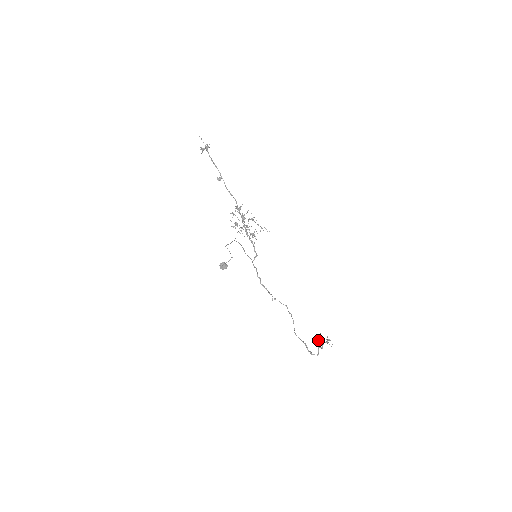
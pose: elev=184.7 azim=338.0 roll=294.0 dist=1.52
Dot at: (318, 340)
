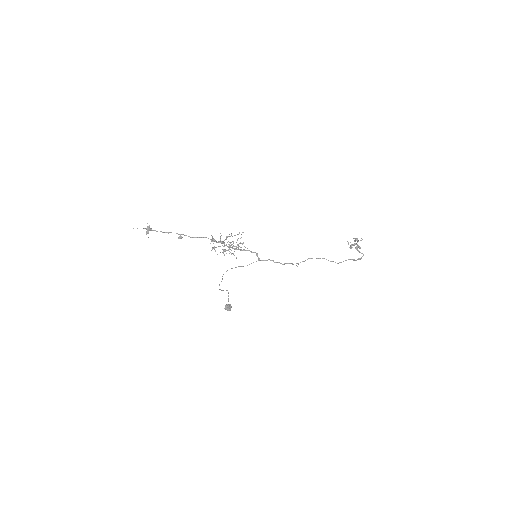
Dot at: occluded
